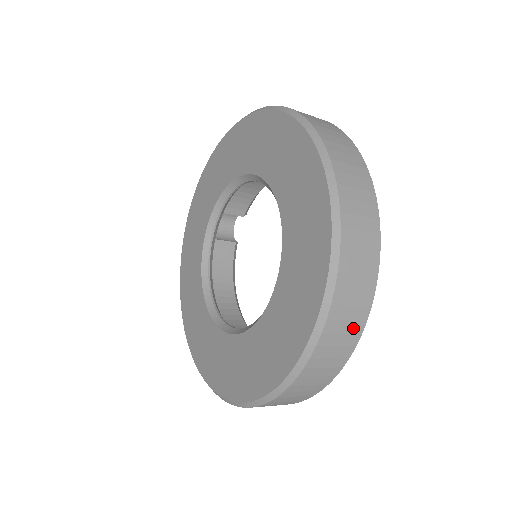
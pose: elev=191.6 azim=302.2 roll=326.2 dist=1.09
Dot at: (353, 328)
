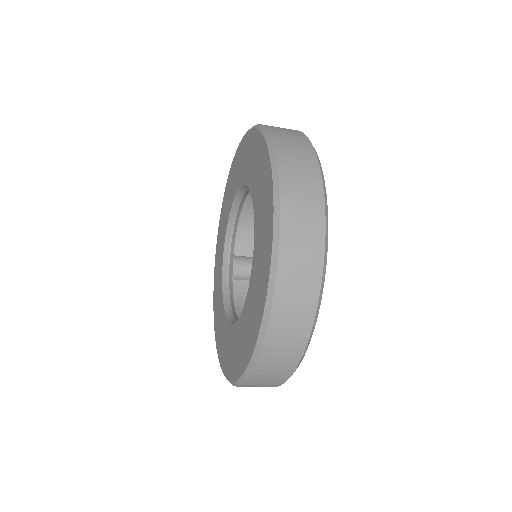
Dot at: (313, 220)
